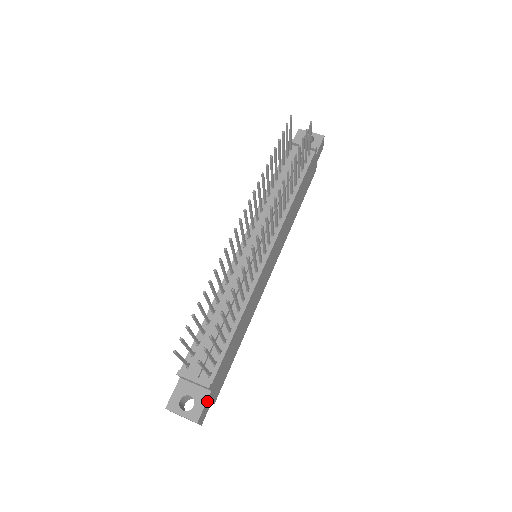
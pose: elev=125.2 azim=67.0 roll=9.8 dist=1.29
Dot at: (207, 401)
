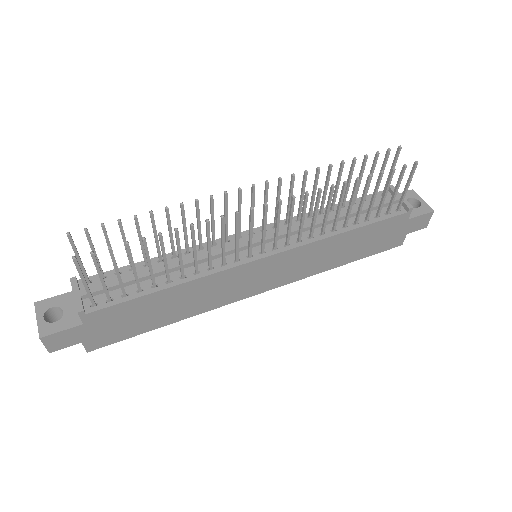
Dot at: (71, 330)
